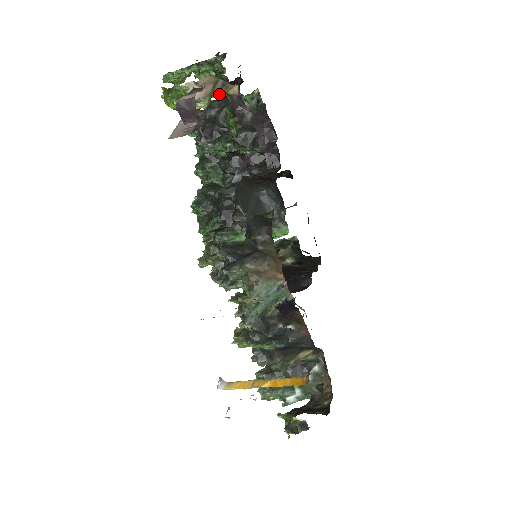
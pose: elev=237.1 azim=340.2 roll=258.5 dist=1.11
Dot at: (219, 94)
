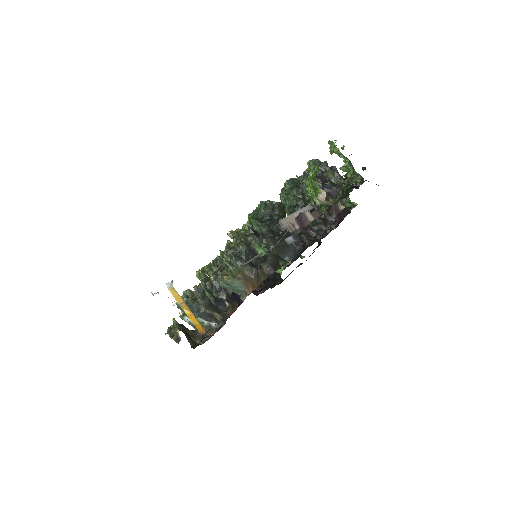
Dot at: (333, 201)
